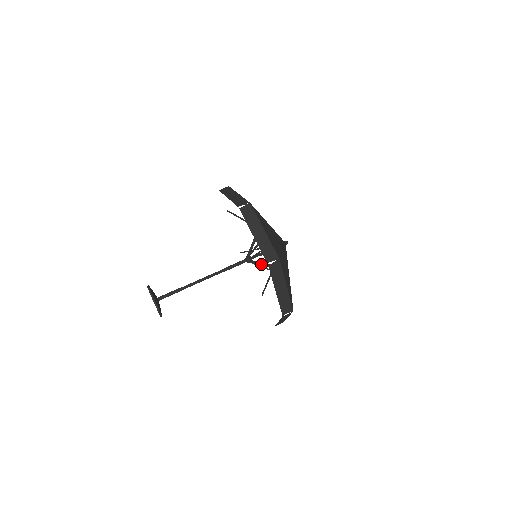
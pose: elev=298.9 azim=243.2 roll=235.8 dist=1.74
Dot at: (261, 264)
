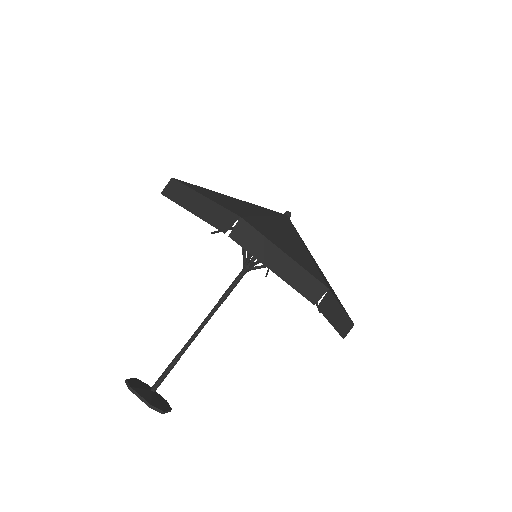
Dot at: occluded
